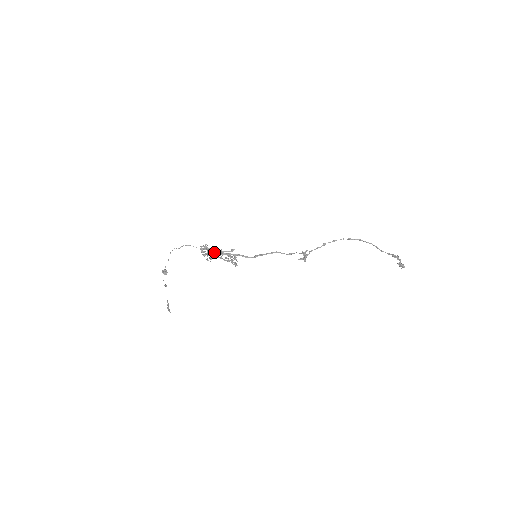
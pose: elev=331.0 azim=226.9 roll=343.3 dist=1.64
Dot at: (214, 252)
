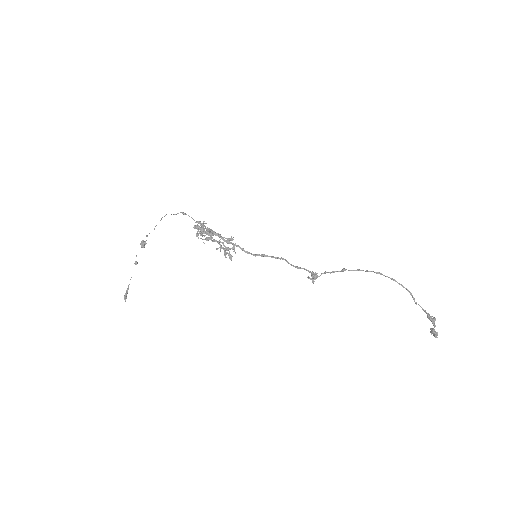
Dot at: (211, 233)
